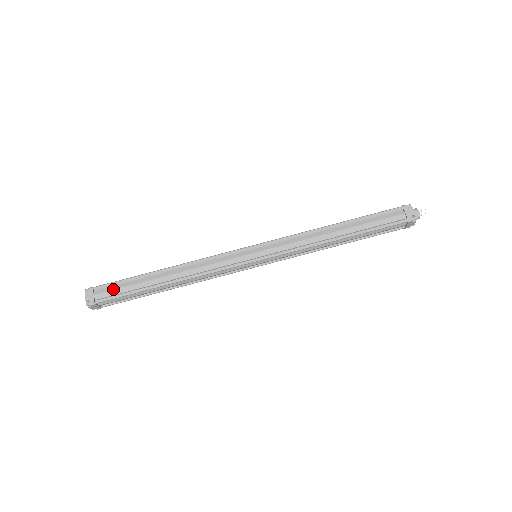
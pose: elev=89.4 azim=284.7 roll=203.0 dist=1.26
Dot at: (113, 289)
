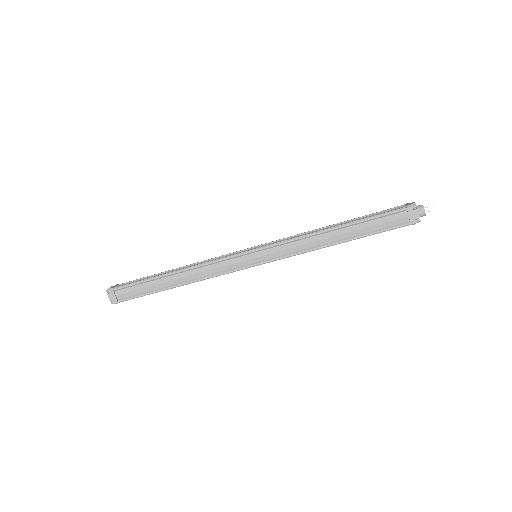
Dot at: (131, 291)
